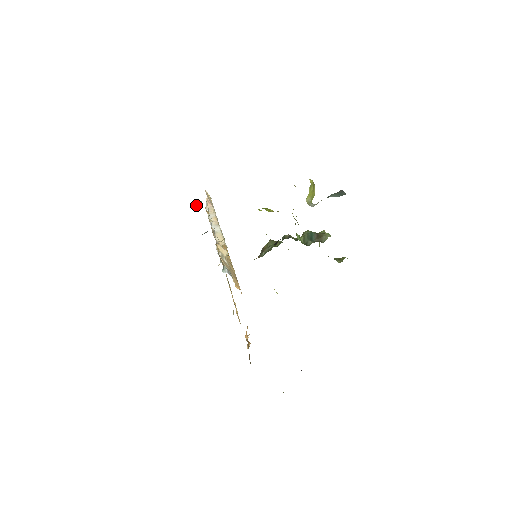
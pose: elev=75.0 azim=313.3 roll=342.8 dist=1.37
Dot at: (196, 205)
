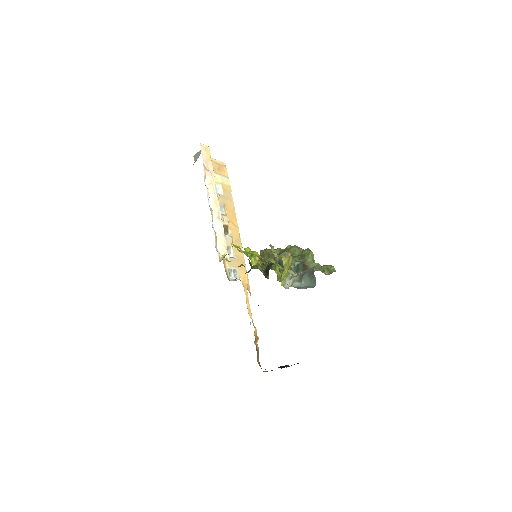
Dot at: (196, 157)
